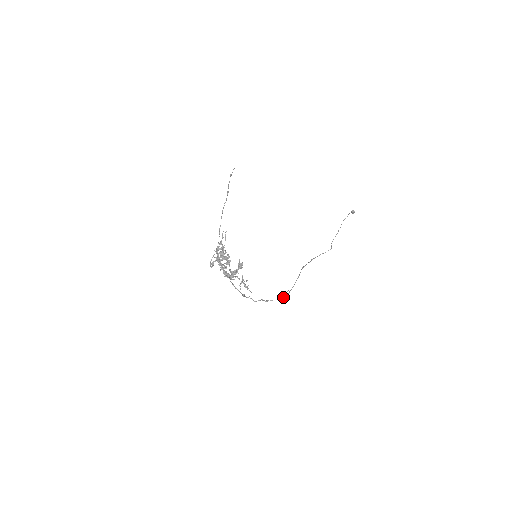
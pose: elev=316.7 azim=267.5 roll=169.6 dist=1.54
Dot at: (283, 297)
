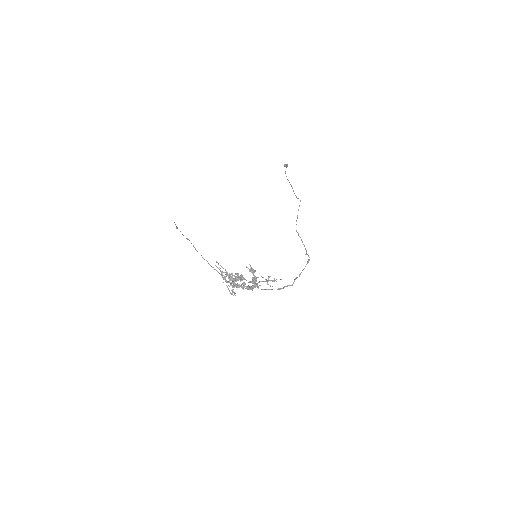
Dot at: (307, 261)
